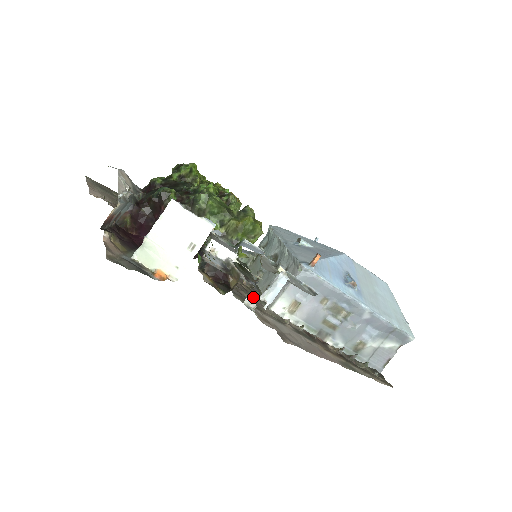
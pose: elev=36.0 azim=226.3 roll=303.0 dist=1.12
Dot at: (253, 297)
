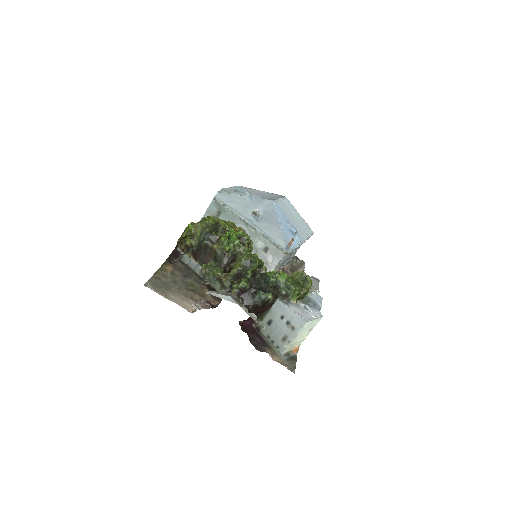
Dot at: occluded
